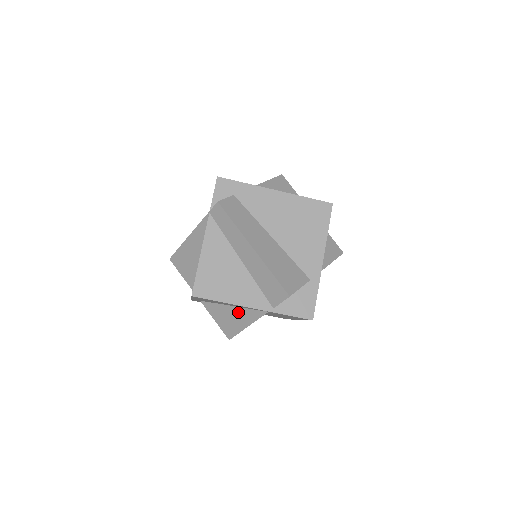
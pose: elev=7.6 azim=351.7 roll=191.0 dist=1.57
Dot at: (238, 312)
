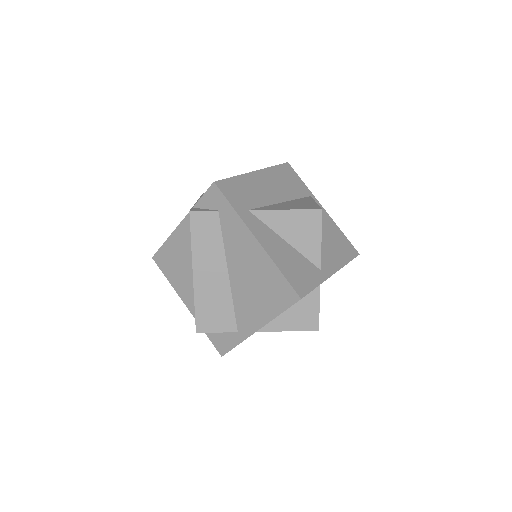
Dot at: occluded
